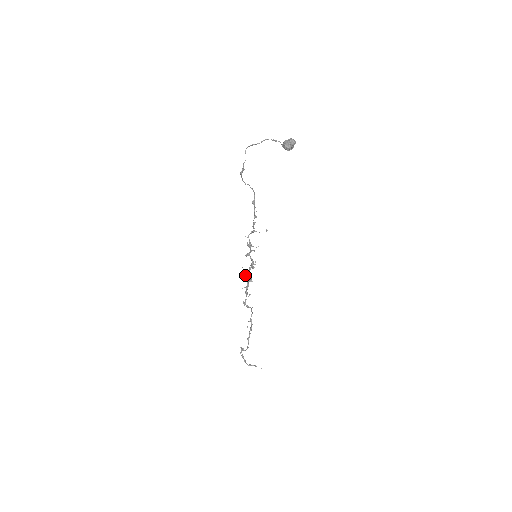
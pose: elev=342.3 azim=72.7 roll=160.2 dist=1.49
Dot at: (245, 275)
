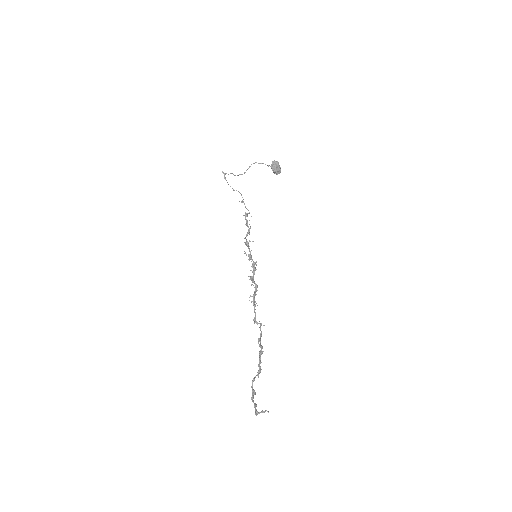
Dot at: (257, 290)
